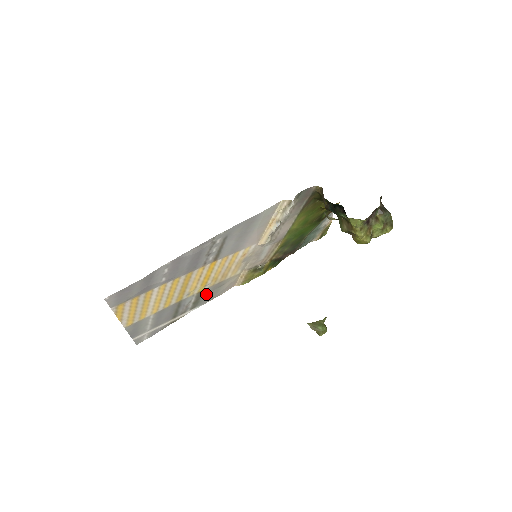
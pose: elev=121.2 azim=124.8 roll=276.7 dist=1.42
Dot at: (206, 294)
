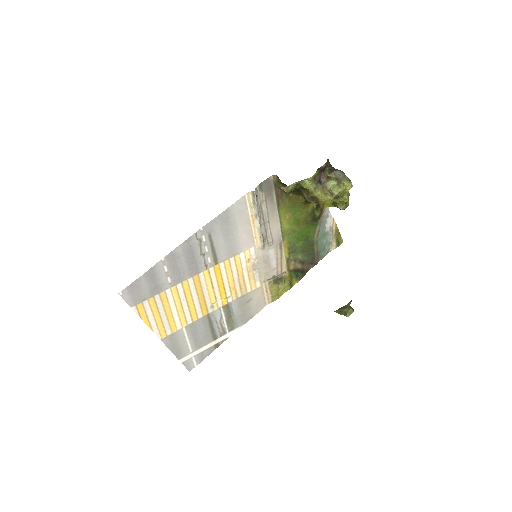
Dot at: (236, 311)
